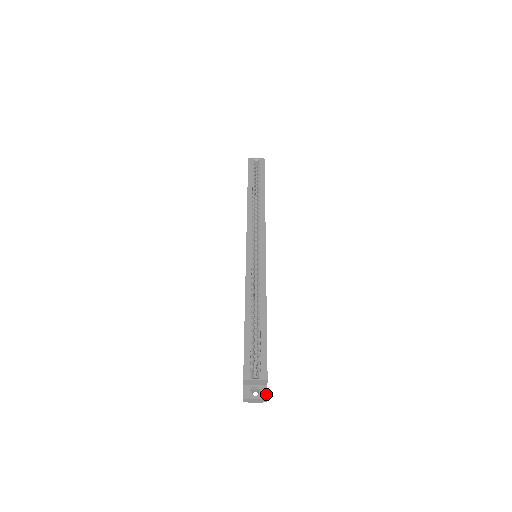
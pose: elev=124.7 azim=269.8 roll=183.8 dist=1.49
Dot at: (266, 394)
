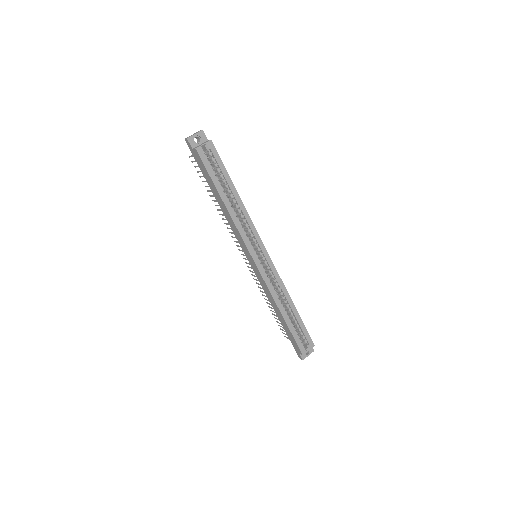
Dot at: (313, 349)
